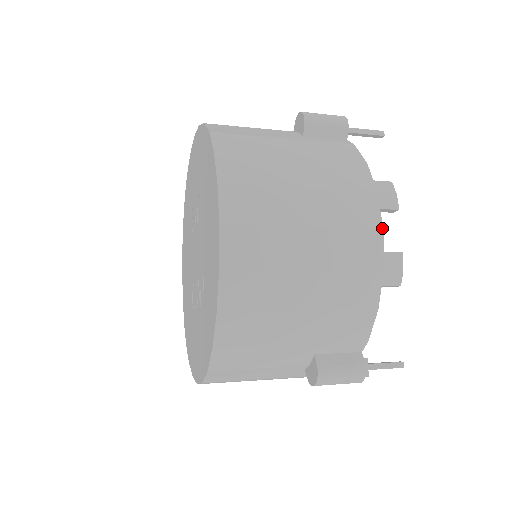
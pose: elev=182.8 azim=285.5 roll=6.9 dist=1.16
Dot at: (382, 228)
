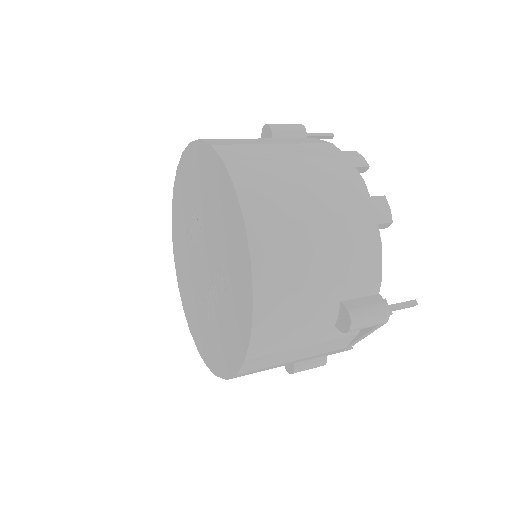
Dot at: (362, 179)
